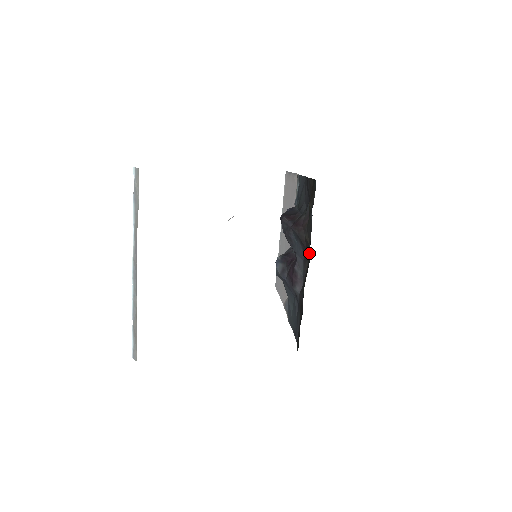
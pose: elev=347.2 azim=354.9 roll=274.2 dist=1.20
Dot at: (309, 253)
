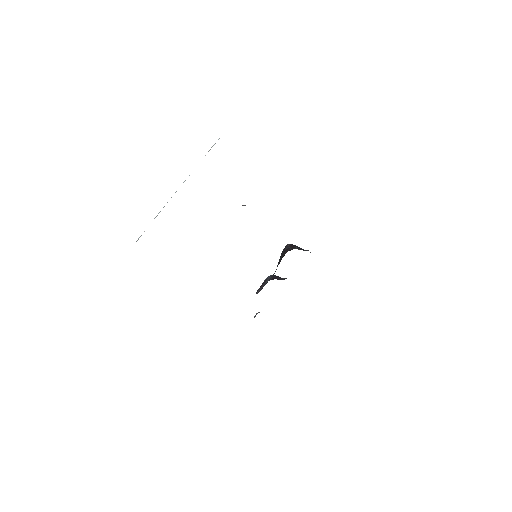
Dot at: occluded
